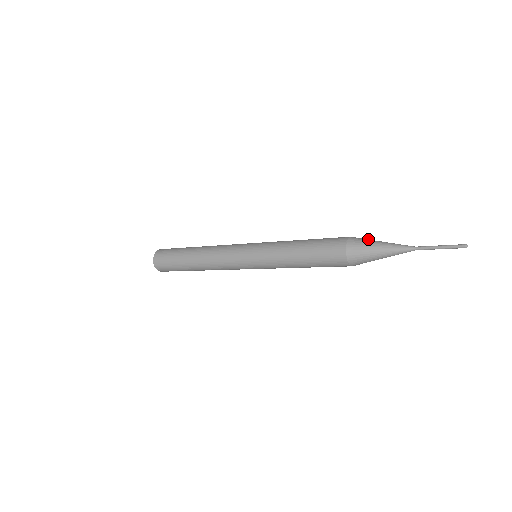
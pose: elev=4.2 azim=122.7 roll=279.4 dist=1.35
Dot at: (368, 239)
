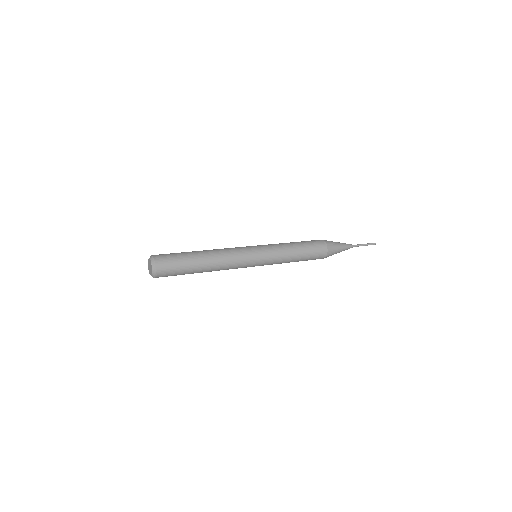
Dot at: (333, 242)
